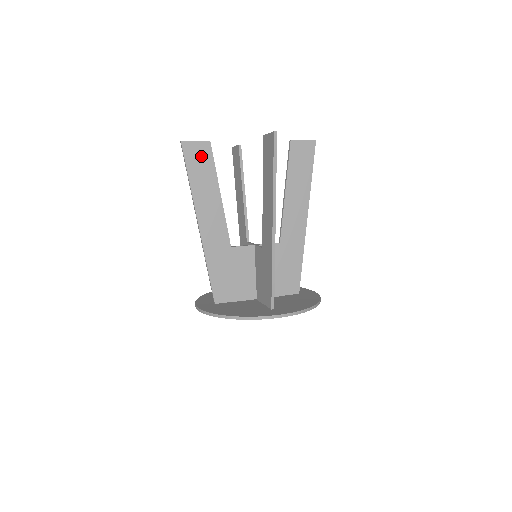
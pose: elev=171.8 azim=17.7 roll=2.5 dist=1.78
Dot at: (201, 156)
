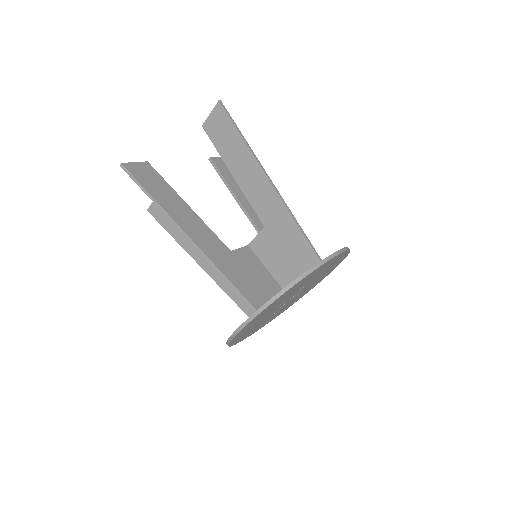
Dot at: (148, 174)
